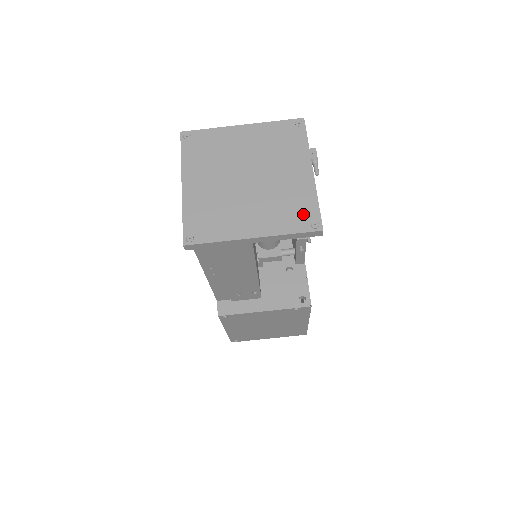
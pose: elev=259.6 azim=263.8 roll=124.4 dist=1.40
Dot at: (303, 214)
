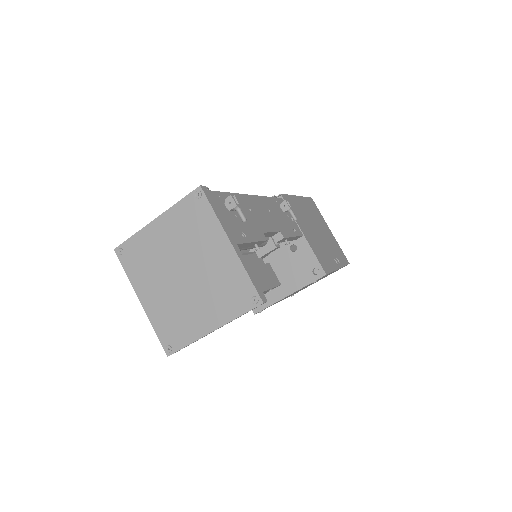
Dot at: (241, 293)
